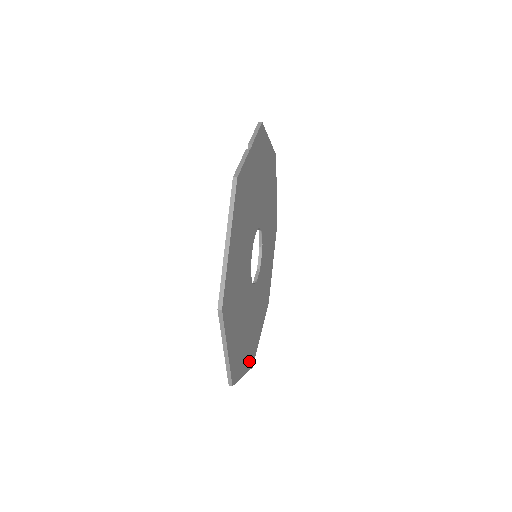
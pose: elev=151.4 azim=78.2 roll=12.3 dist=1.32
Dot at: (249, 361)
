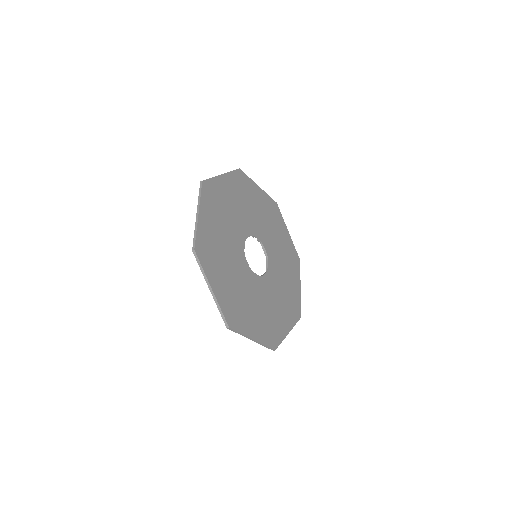
Dot at: (224, 304)
